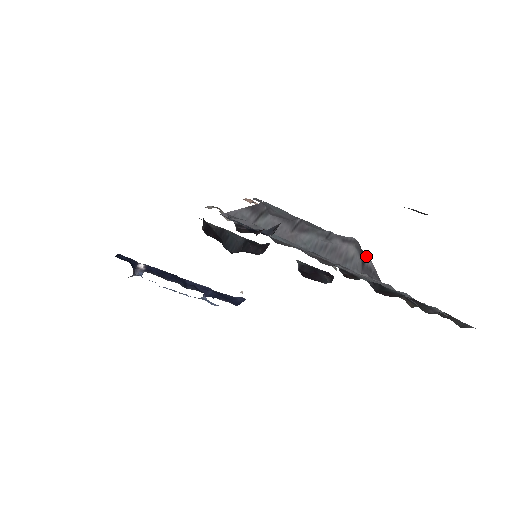
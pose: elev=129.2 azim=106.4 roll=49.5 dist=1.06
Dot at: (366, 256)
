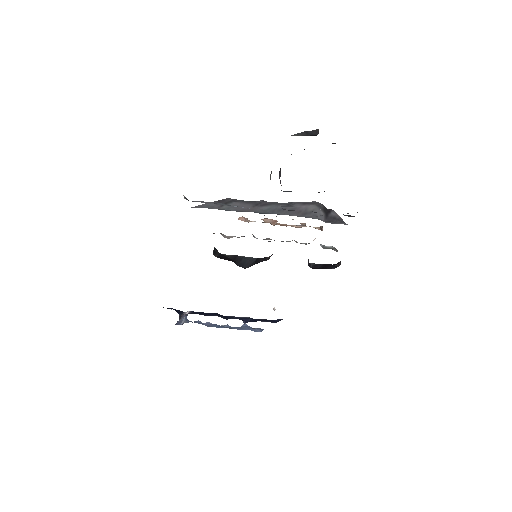
Dot at: (330, 211)
